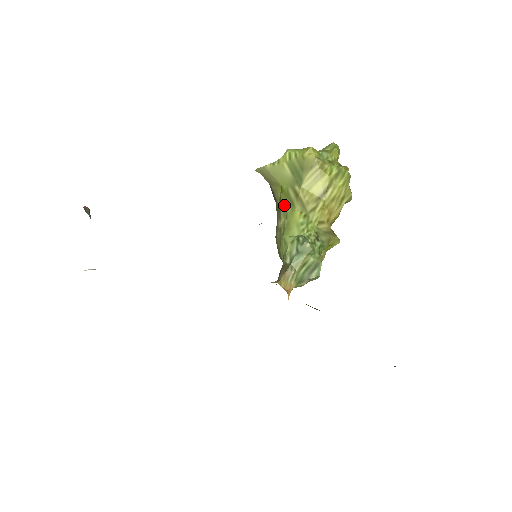
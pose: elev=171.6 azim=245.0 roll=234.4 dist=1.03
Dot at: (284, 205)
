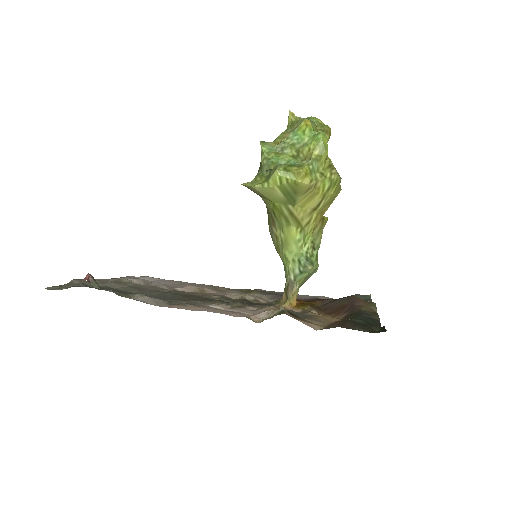
Dot at: (278, 220)
